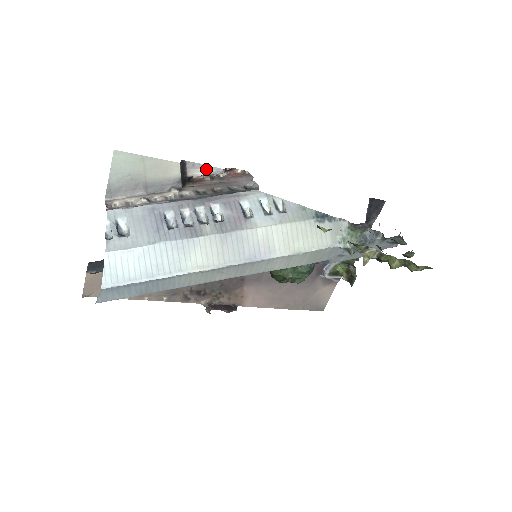
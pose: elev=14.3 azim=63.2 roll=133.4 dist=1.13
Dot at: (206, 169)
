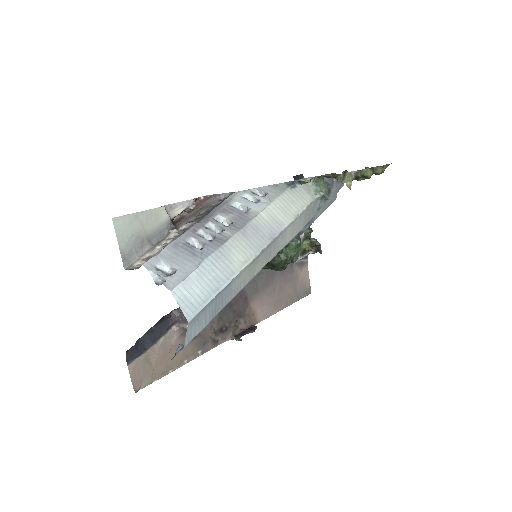
Dot at: (181, 206)
